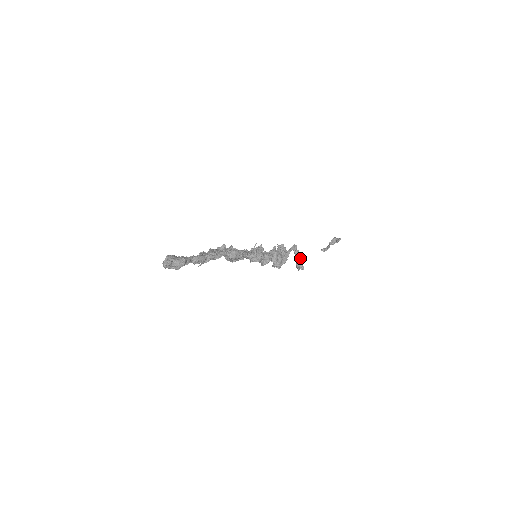
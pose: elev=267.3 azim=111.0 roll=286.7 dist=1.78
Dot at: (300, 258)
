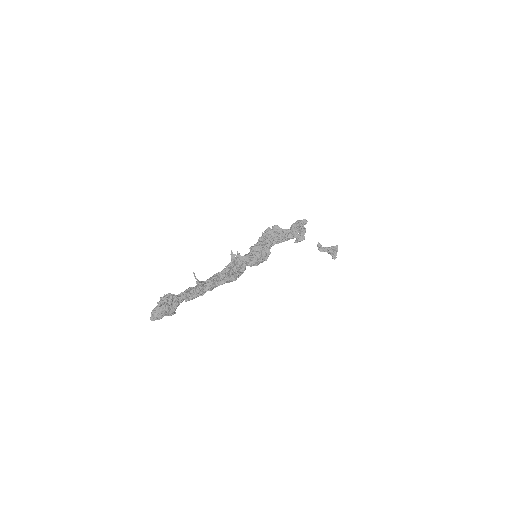
Dot at: occluded
